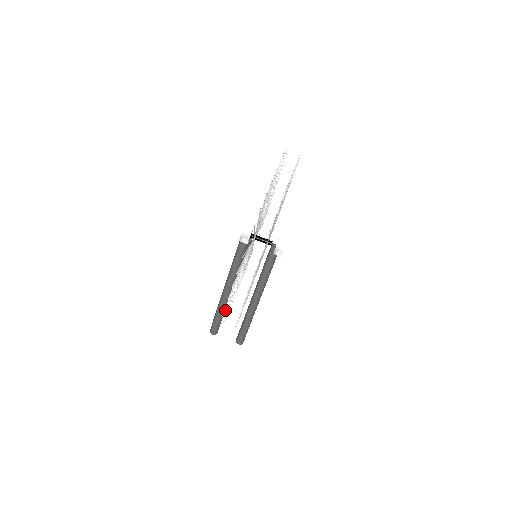
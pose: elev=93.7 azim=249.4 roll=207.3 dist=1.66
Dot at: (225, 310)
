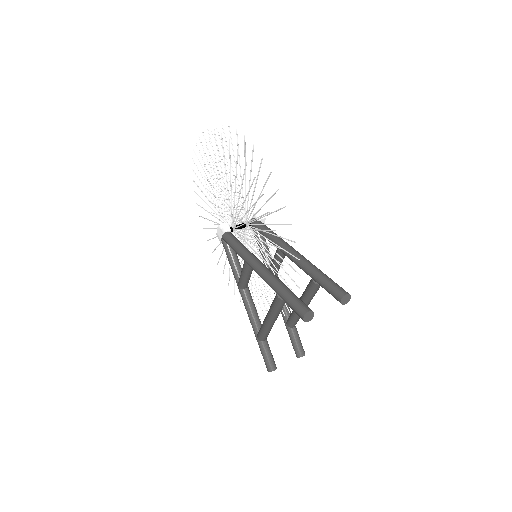
Dot at: (245, 167)
